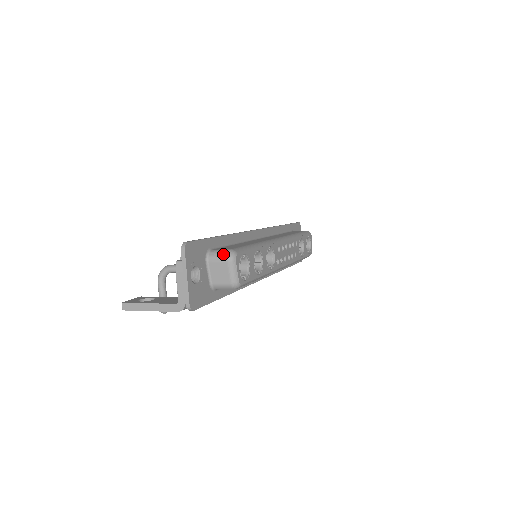
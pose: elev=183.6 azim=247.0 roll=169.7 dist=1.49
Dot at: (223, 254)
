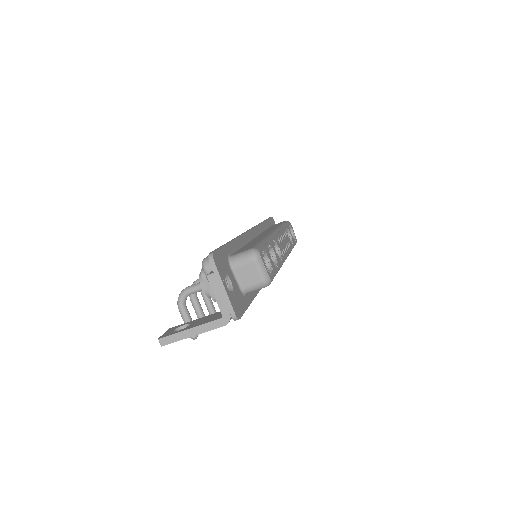
Dot at: (246, 255)
